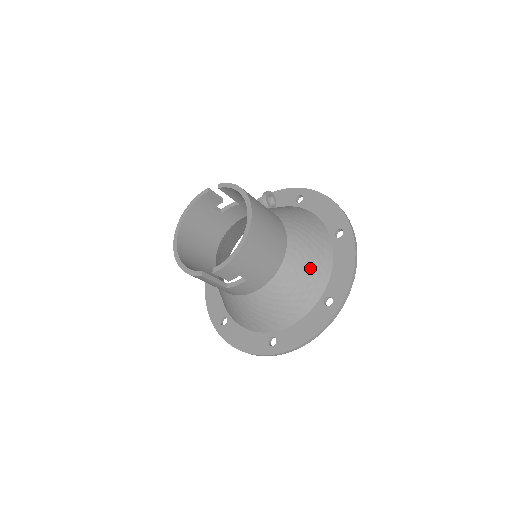
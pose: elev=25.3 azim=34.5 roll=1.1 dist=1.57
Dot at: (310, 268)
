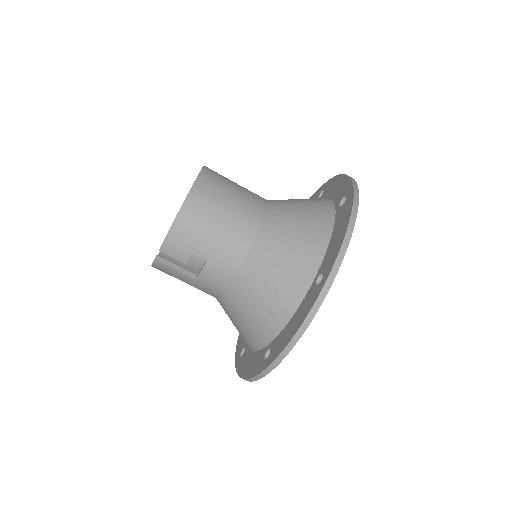
Dot at: (295, 242)
